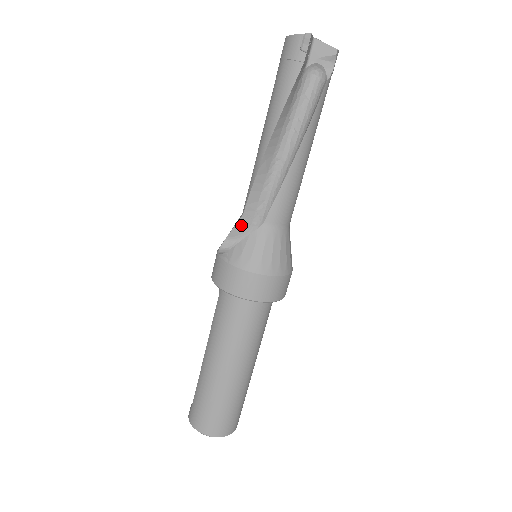
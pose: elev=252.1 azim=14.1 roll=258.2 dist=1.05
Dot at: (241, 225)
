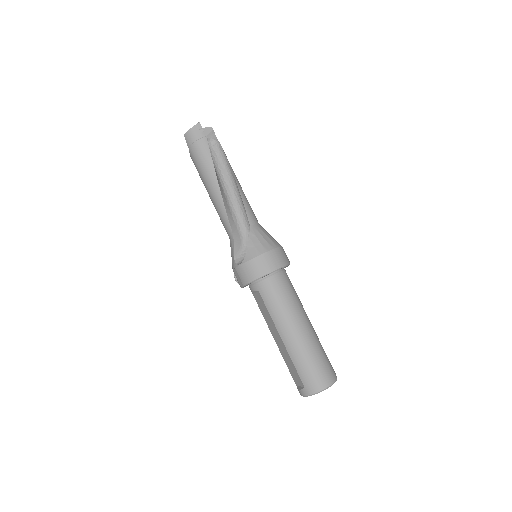
Dot at: (236, 242)
